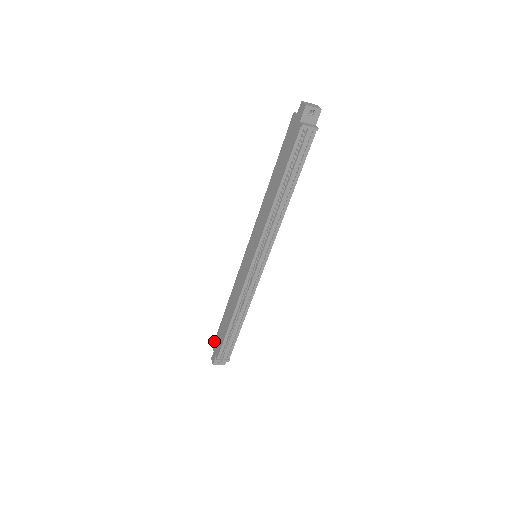
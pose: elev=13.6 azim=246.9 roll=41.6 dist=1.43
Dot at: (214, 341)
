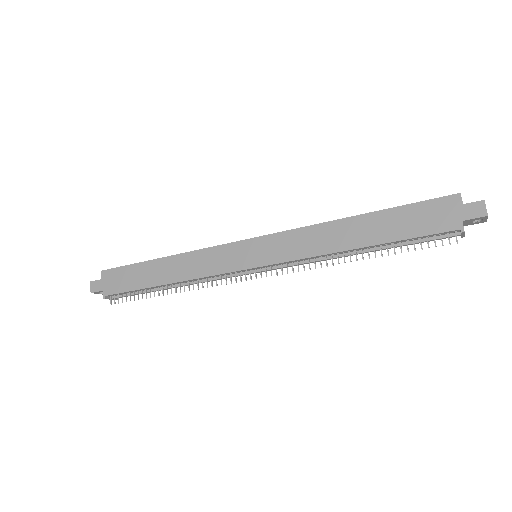
Dot at: (109, 269)
